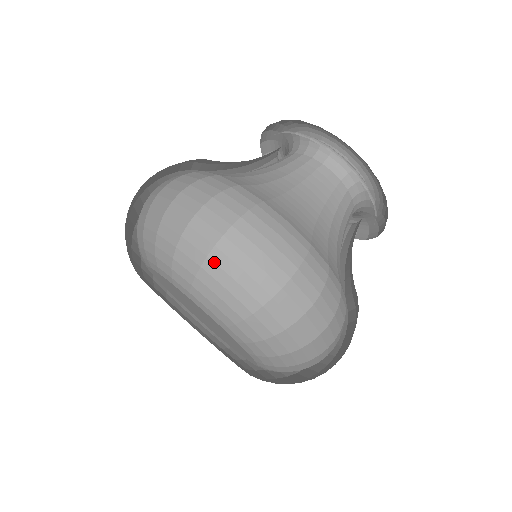
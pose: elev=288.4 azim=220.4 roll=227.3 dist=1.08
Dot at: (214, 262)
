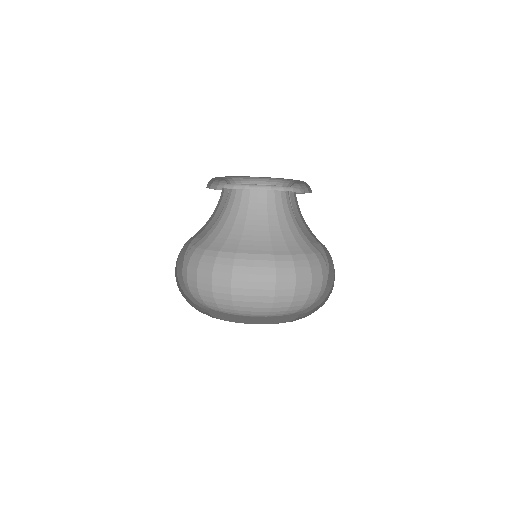
Dot at: (296, 301)
